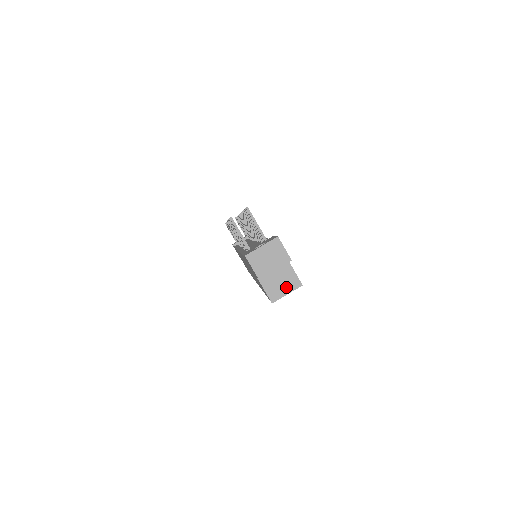
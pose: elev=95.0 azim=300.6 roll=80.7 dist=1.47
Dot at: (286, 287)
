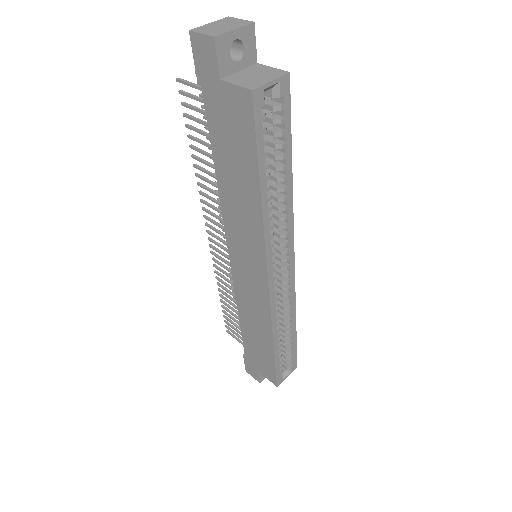
Dot at: (266, 77)
